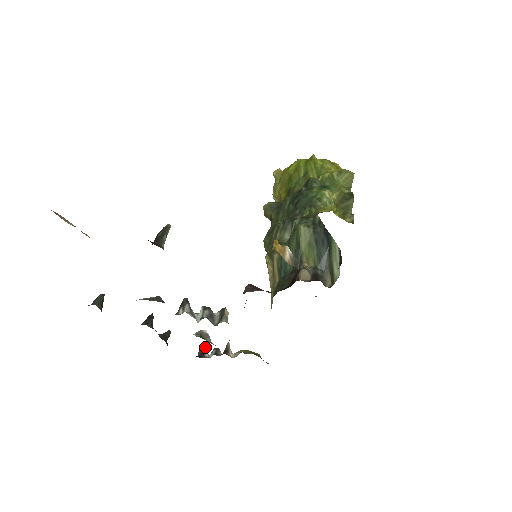
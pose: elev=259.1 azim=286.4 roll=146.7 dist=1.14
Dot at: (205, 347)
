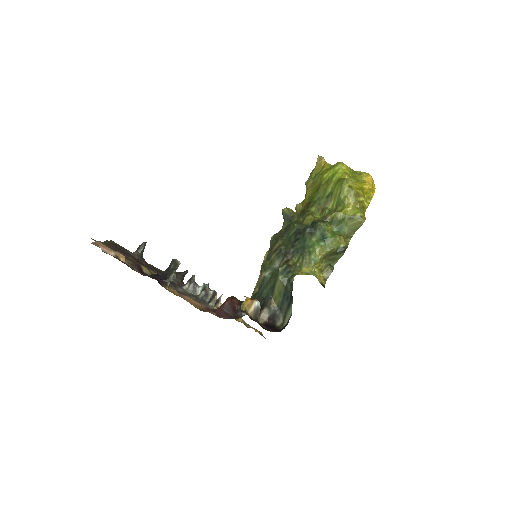
Dot at: occluded
